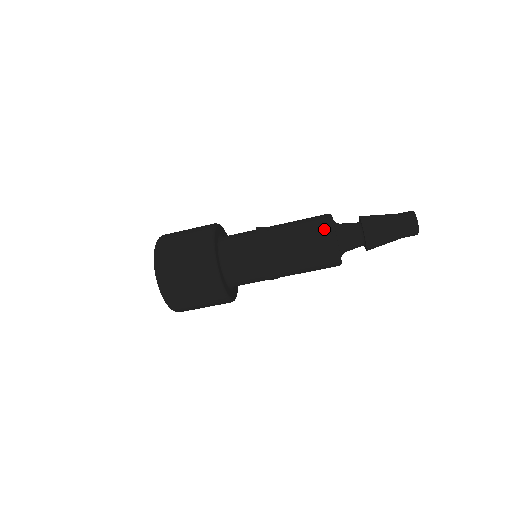
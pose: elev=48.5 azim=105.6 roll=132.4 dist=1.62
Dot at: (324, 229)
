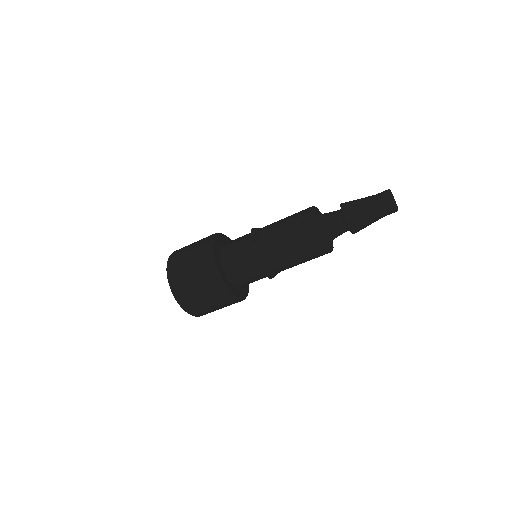
Dot at: (305, 210)
